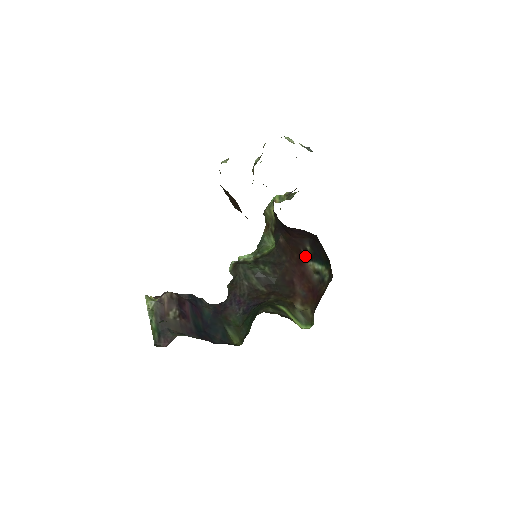
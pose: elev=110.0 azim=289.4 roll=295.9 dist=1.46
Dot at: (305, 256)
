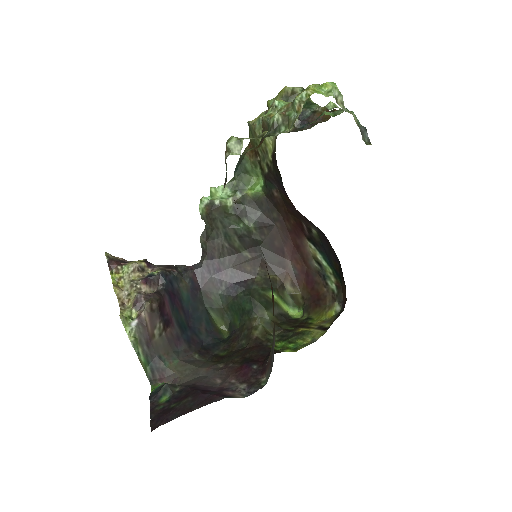
Dot at: (306, 233)
